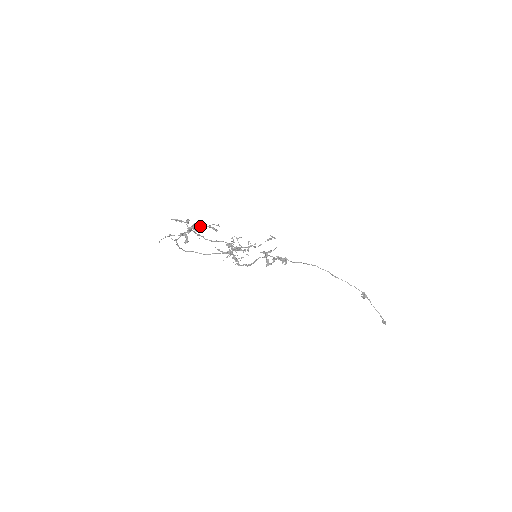
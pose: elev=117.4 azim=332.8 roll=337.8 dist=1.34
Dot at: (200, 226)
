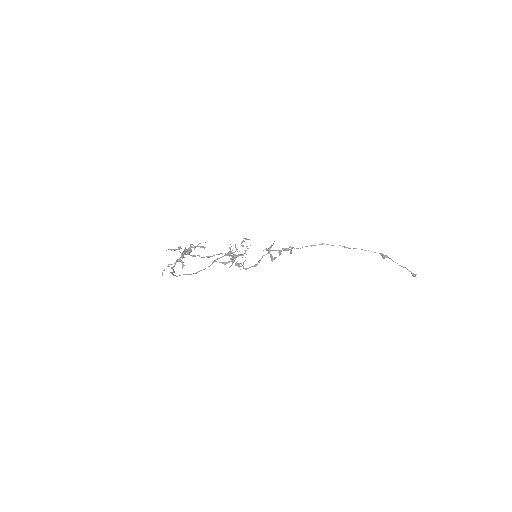
Dot at: (190, 248)
